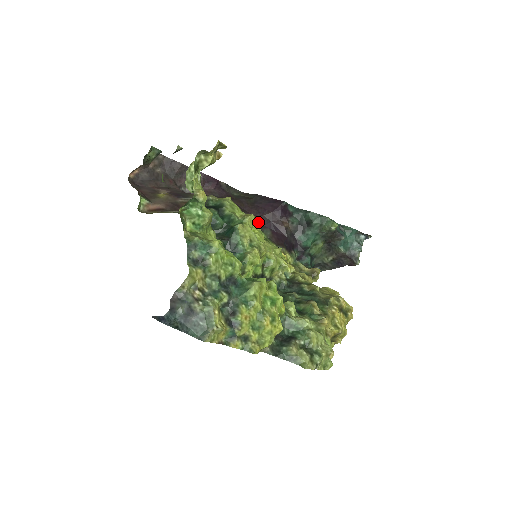
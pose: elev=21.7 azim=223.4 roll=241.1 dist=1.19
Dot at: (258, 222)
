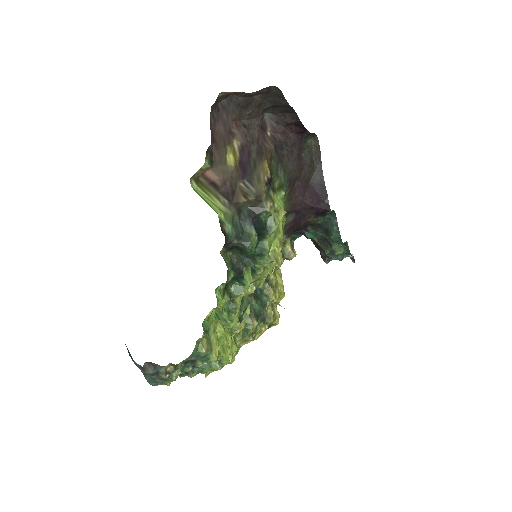
Dot at: (293, 206)
